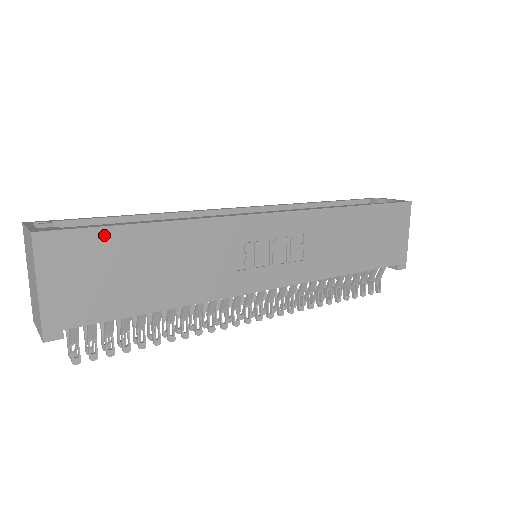
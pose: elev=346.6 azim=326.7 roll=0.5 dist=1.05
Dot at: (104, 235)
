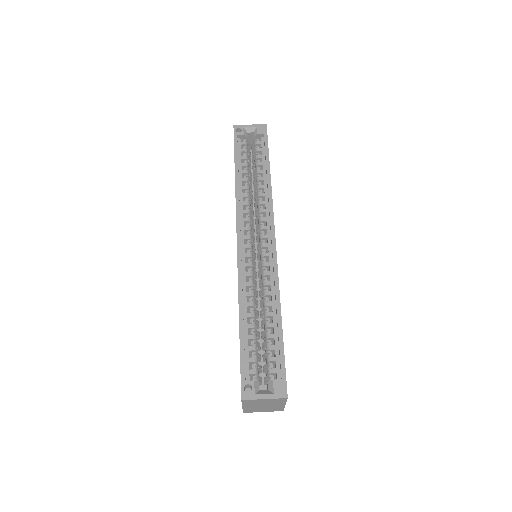
Dot at: (284, 355)
